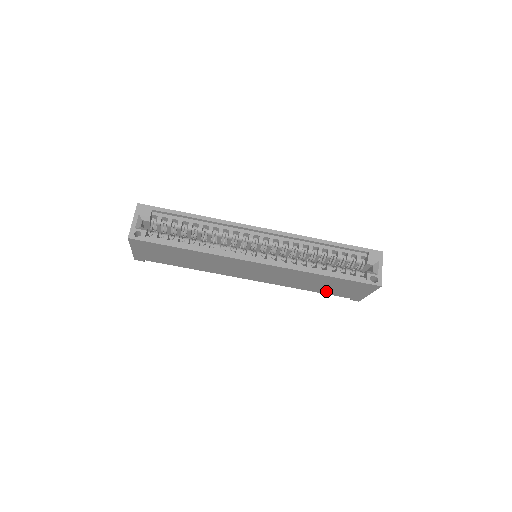
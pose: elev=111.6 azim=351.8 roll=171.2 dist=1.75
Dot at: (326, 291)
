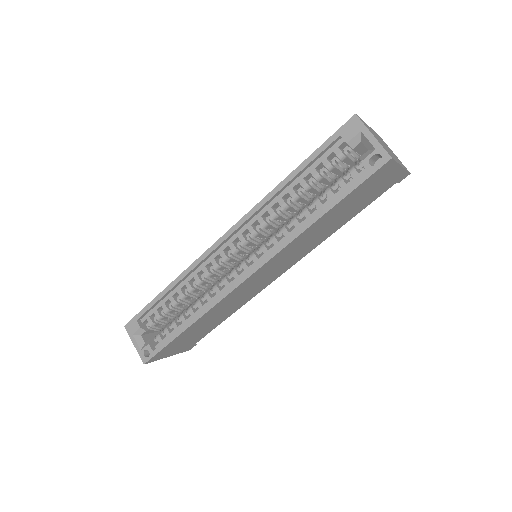
Dot at: (358, 209)
